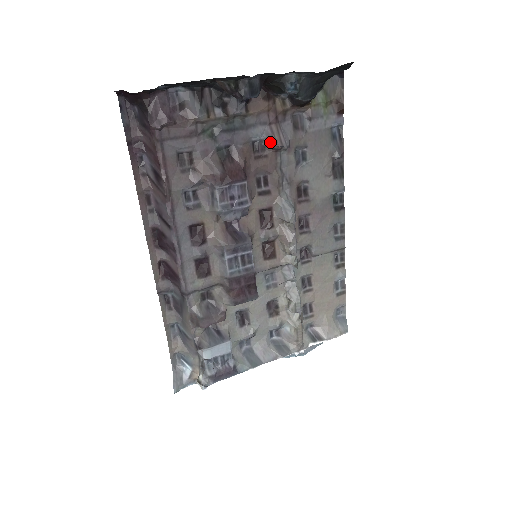
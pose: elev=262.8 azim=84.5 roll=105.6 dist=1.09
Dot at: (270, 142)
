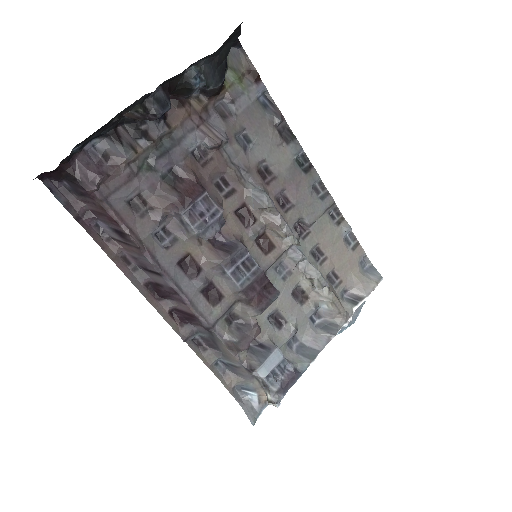
Dot at: (208, 144)
